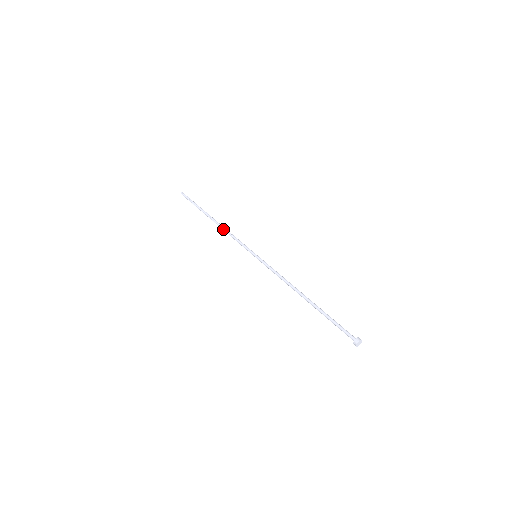
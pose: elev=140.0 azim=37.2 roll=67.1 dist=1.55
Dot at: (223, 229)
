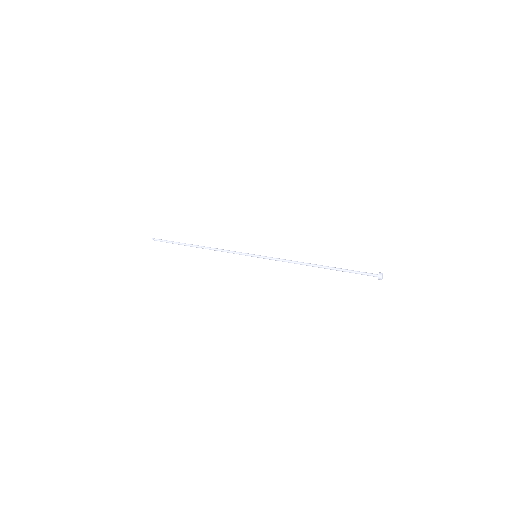
Dot at: (213, 248)
